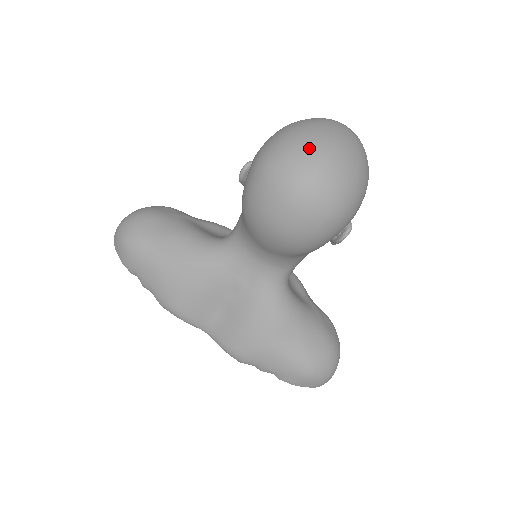
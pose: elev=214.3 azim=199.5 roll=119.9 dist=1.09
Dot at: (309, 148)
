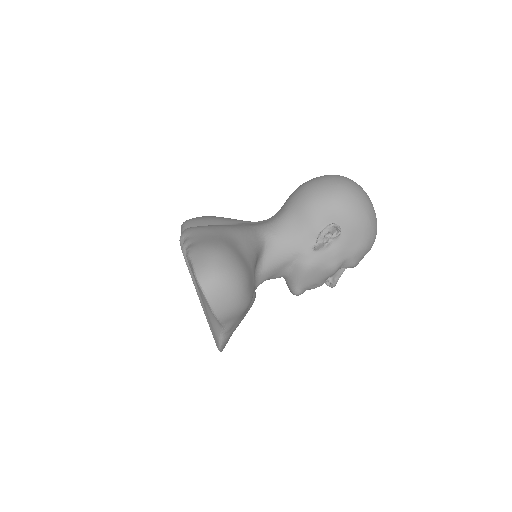
Dot at: occluded
